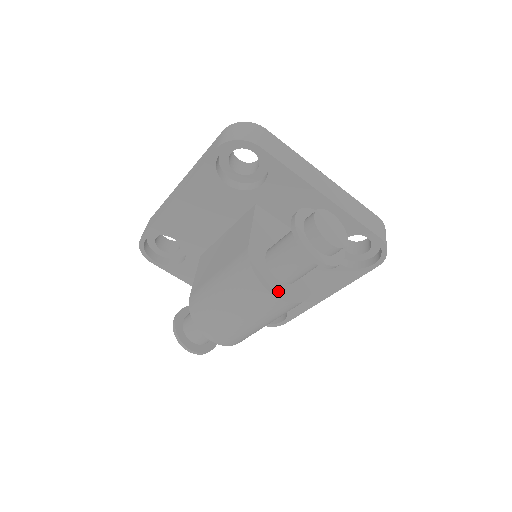
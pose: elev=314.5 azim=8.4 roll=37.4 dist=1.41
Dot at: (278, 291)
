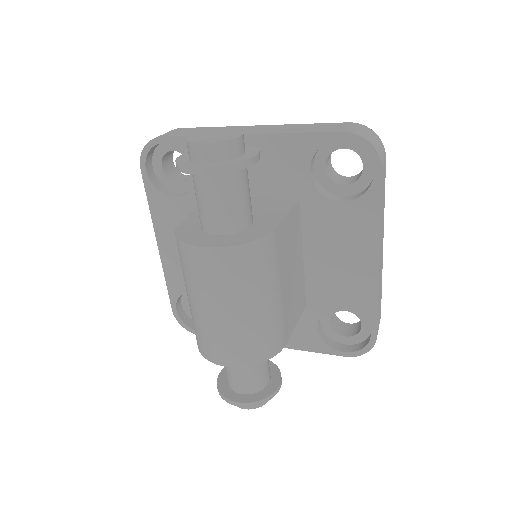
Dot at: (209, 242)
